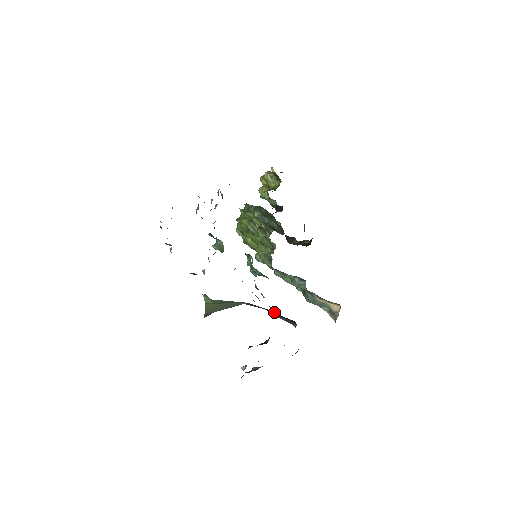
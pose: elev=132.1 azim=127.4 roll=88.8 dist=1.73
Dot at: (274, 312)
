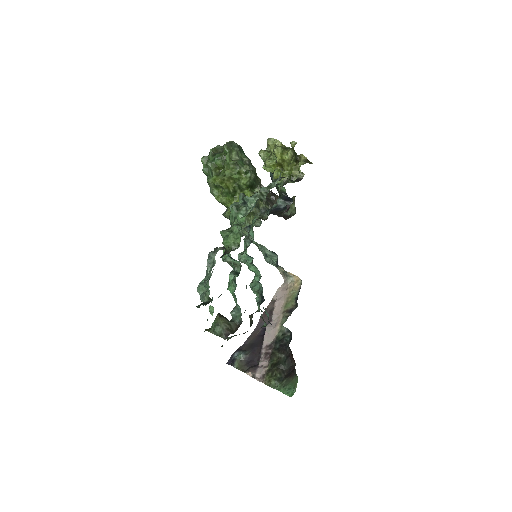
Dot at: occluded
